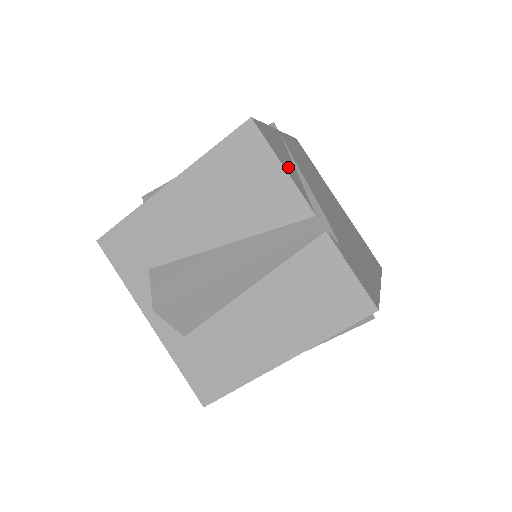
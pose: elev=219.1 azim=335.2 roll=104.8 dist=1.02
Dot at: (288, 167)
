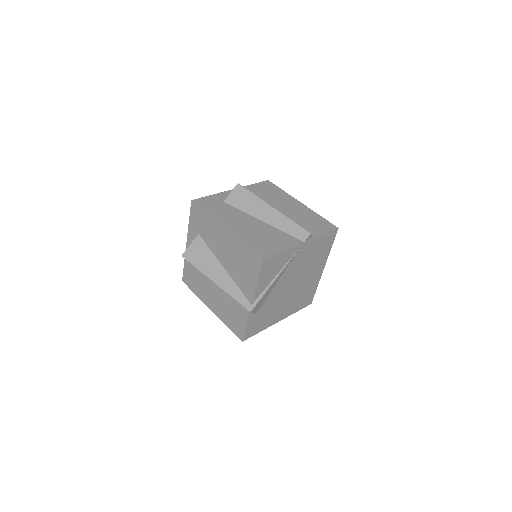
Dot at: (265, 280)
